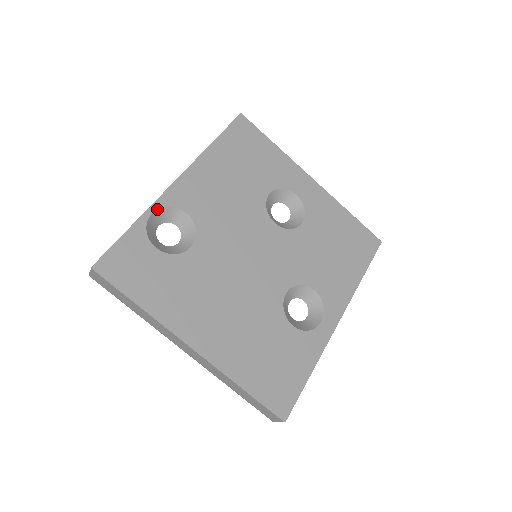
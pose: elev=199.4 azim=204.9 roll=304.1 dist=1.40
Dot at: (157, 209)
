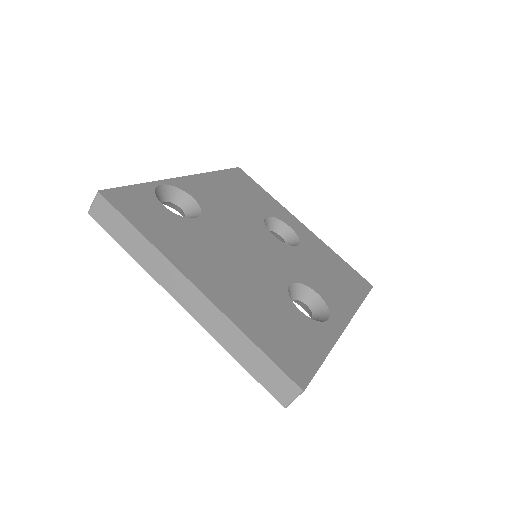
Dot at: (166, 184)
